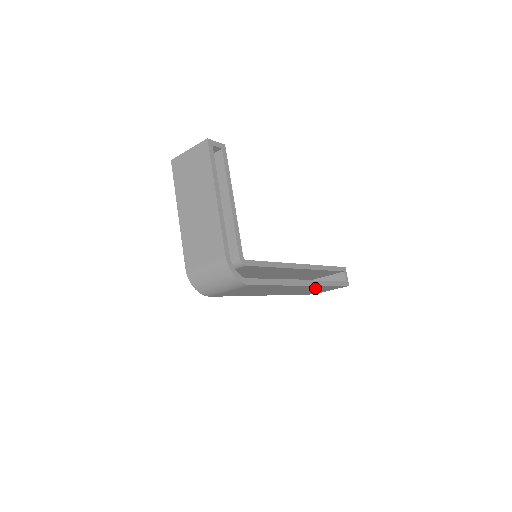
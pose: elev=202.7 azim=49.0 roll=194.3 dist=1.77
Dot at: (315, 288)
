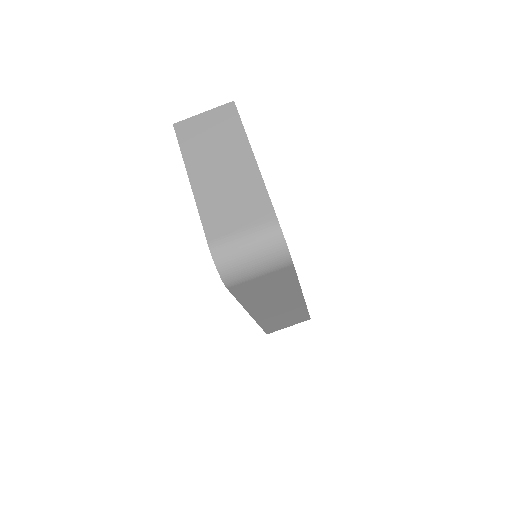
Dot at: (293, 312)
